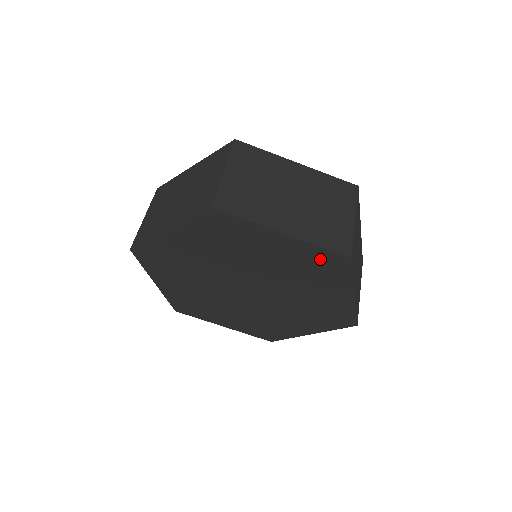
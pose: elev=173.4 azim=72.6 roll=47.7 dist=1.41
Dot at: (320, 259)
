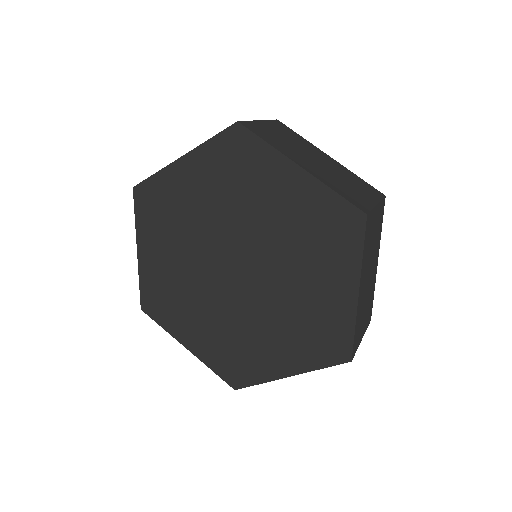
Dot at: (331, 216)
